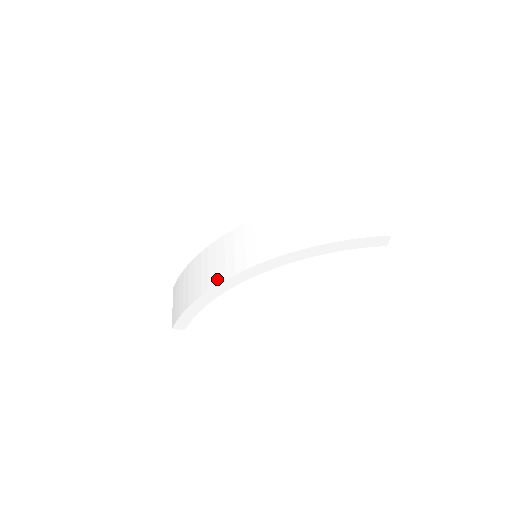
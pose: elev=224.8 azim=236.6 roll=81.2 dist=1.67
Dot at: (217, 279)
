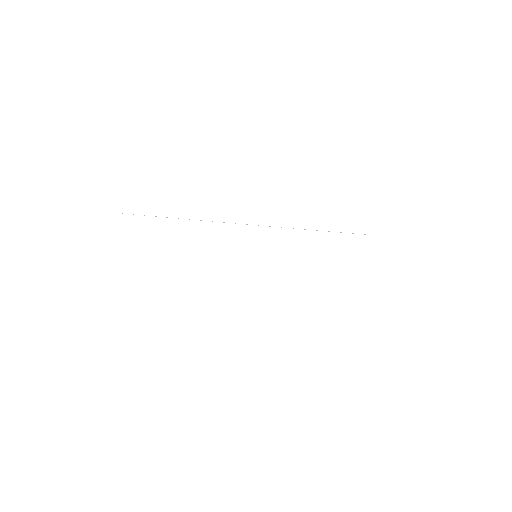
Dot at: (216, 280)
